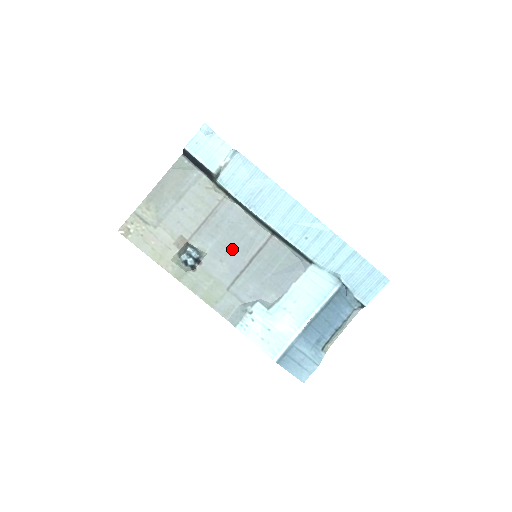
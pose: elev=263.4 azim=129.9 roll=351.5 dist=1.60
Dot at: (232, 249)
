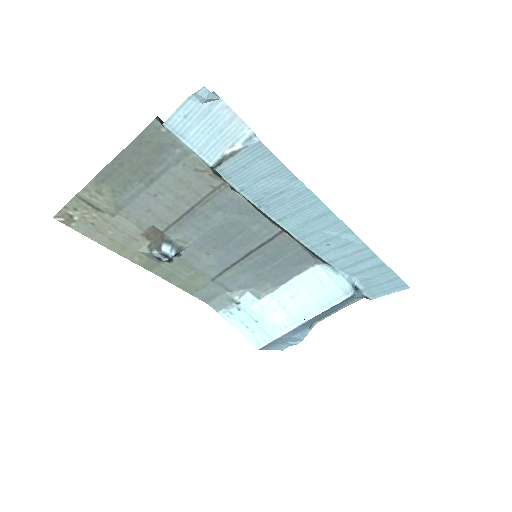
Dot at: (224, 243)
